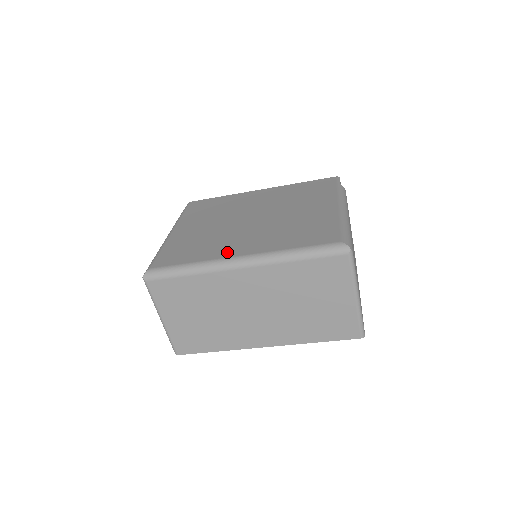
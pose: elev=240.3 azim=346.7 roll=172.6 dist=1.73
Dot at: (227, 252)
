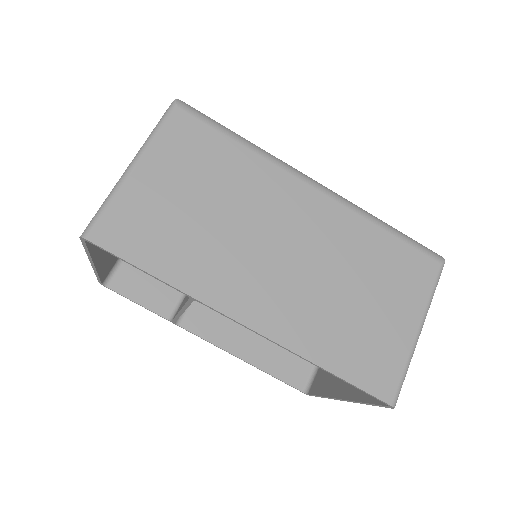
Dot at: occluded
